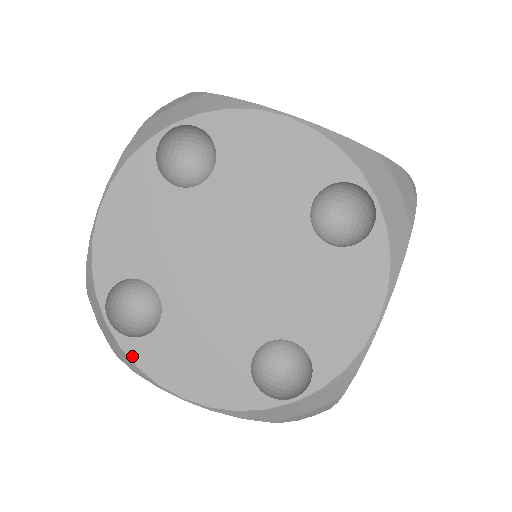
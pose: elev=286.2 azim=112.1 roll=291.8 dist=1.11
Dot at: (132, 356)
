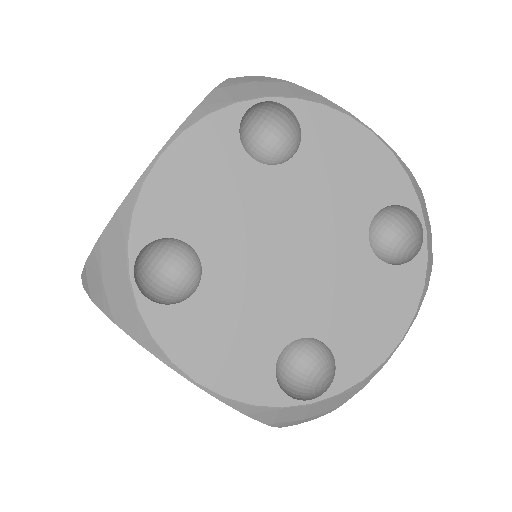
Dot at: (151, 324)
